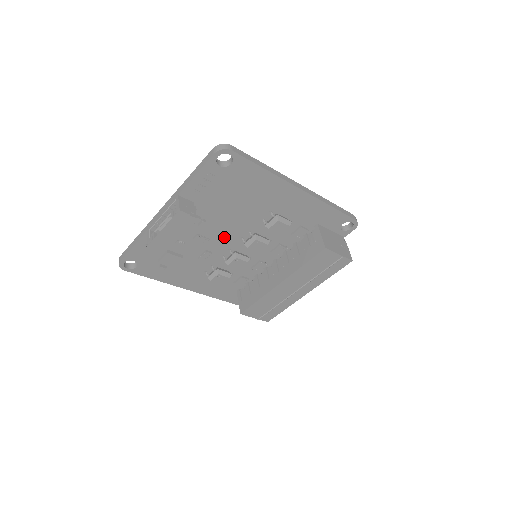
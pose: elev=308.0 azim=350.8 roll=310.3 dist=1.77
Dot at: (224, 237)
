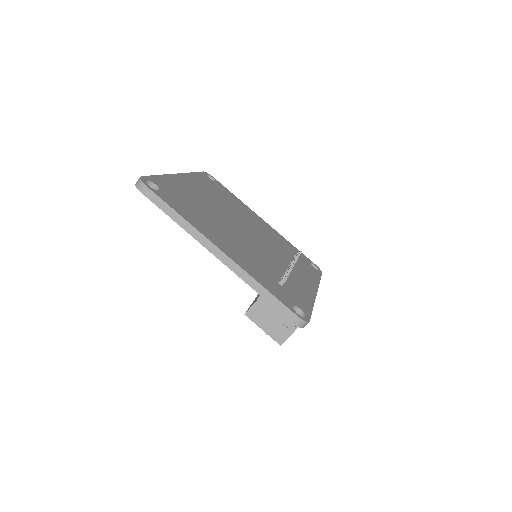
Dot at: occluded
